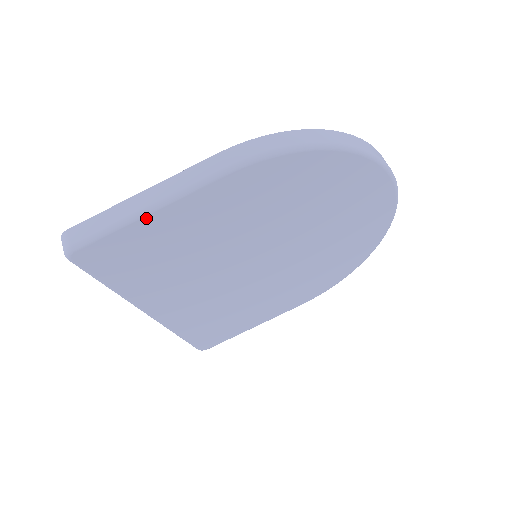
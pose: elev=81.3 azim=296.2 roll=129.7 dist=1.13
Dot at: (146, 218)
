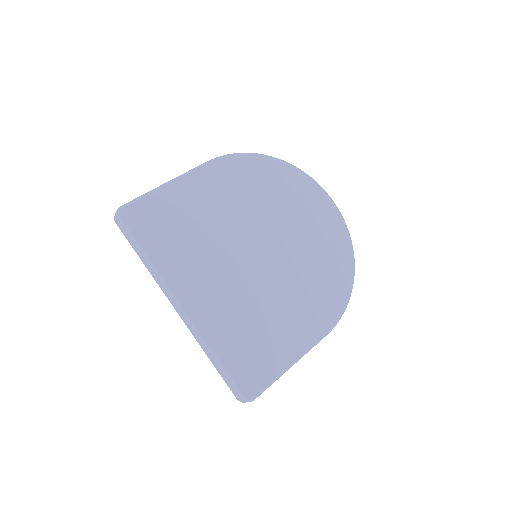
Dot at: (166, 188)
